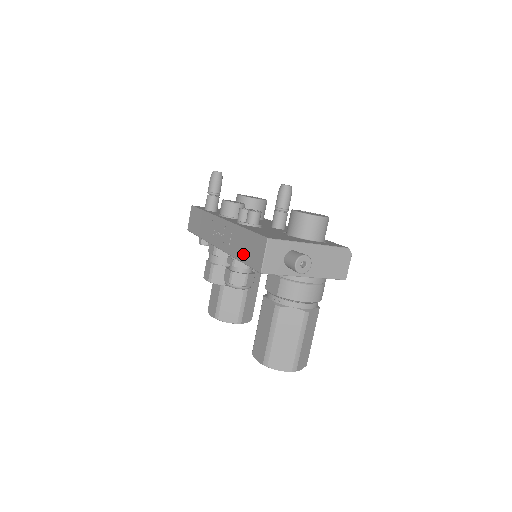
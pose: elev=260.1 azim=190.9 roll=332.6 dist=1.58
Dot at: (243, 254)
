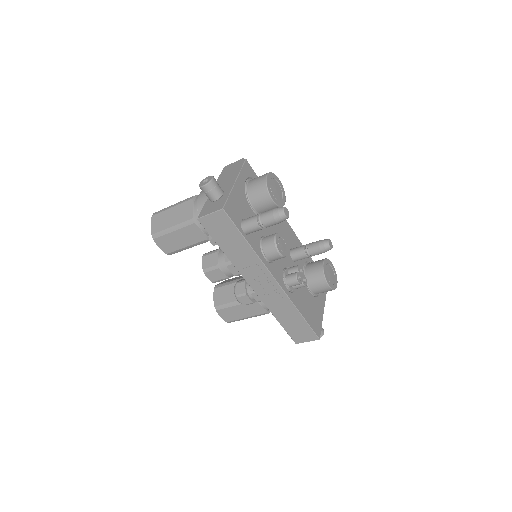
Dot at: (286, 323)
